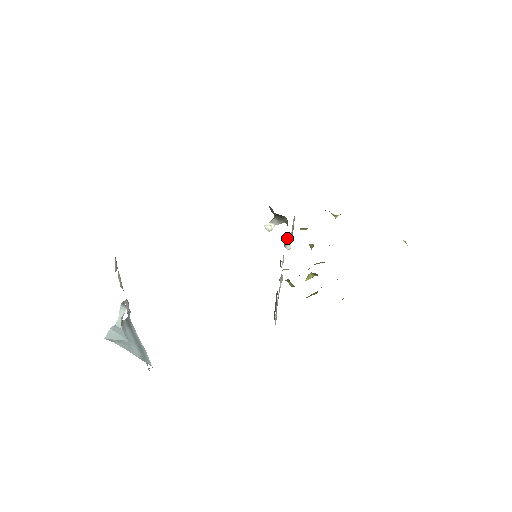
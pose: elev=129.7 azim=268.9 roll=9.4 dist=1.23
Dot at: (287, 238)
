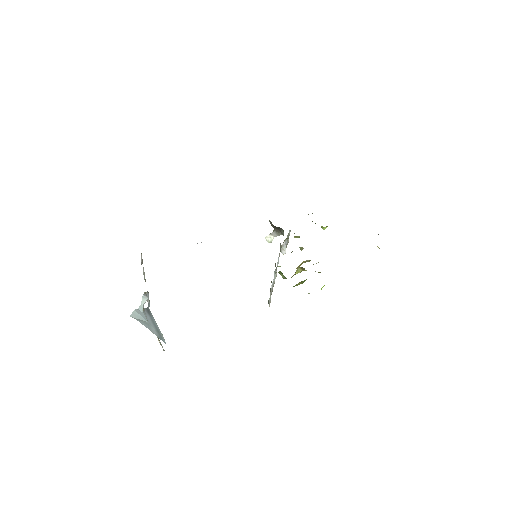
Dot at: (282, 244)
